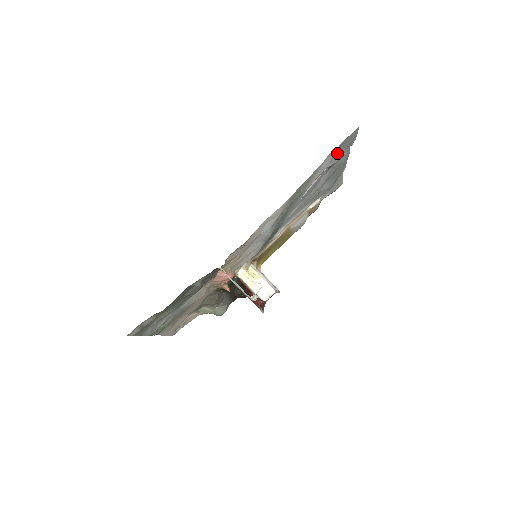
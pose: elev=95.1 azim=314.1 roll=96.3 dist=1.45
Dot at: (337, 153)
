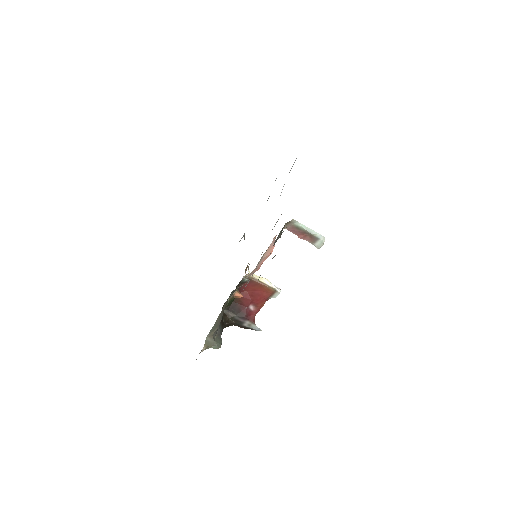
Dot at: occluded
